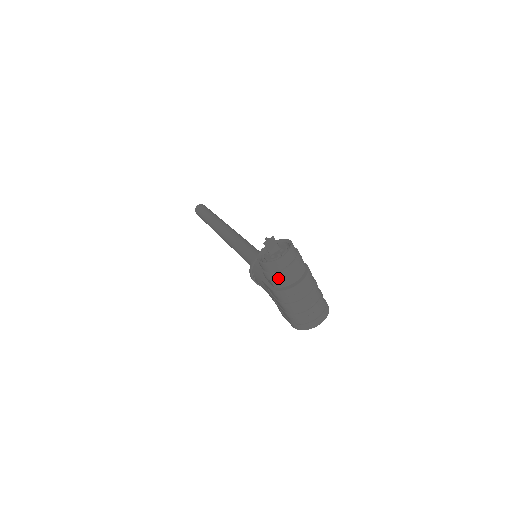
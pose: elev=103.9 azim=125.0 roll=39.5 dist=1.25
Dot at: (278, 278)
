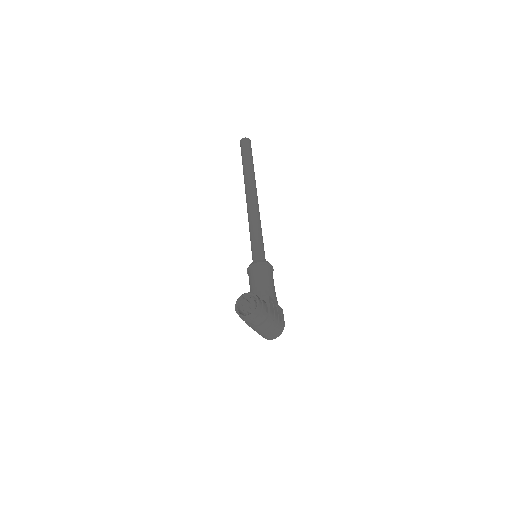
Dot at: (245, 321)
